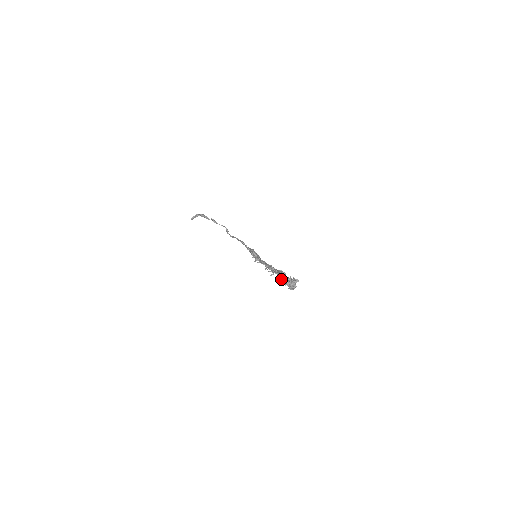
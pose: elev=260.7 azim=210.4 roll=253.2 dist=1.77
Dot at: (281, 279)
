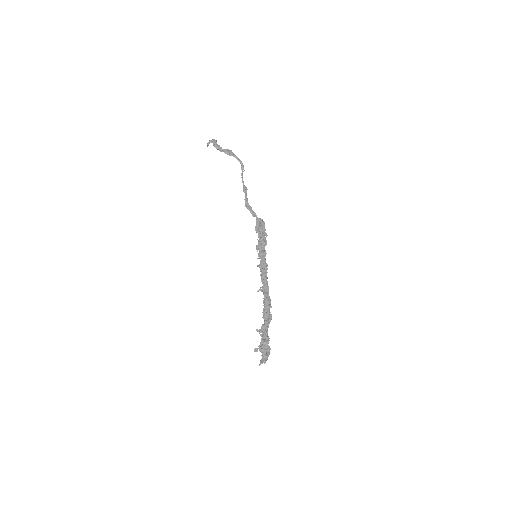
Dot at: occluded
